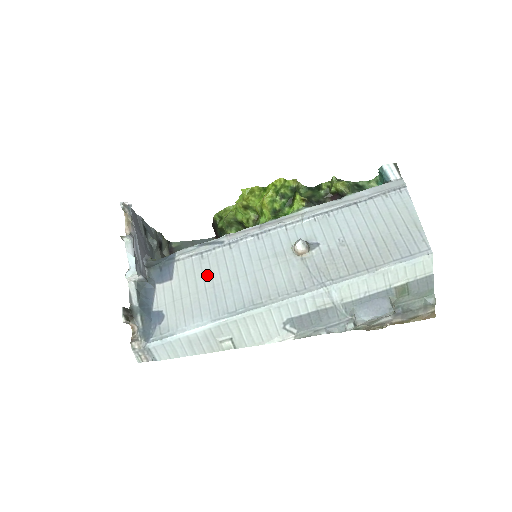
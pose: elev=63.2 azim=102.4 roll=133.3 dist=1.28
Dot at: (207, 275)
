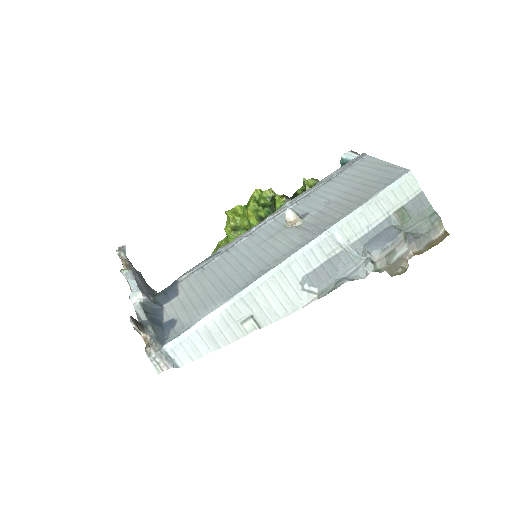
Dot at: (211, 277)
